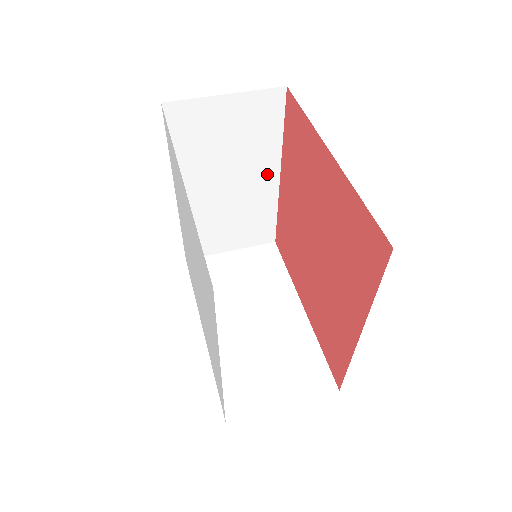
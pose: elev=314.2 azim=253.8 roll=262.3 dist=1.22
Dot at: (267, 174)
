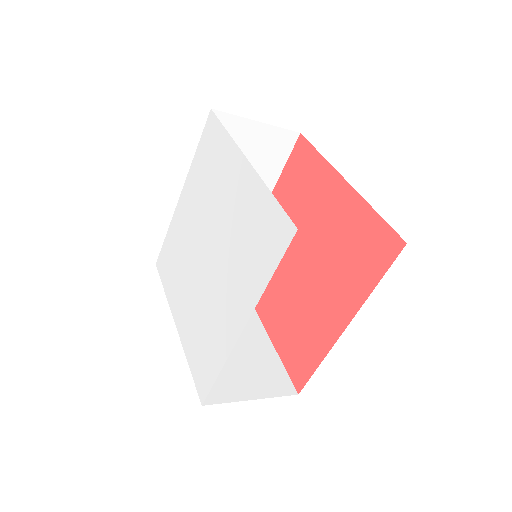
Dot at: occluded
